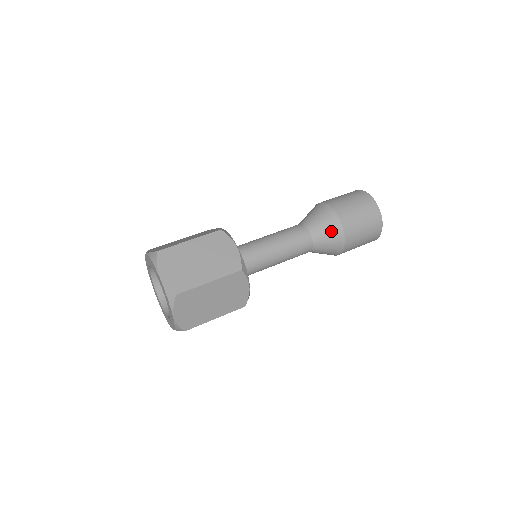
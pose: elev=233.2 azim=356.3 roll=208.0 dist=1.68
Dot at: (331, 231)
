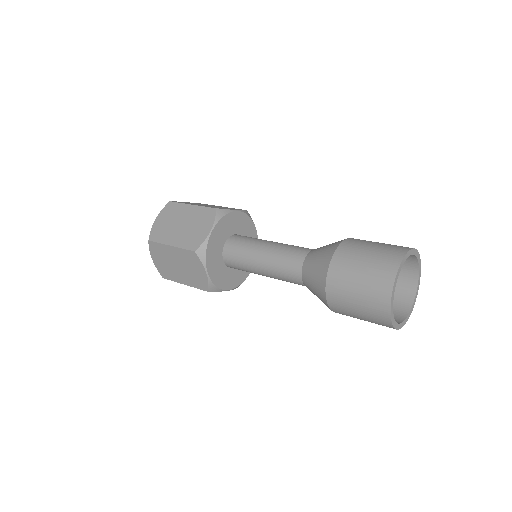
Dot at: occluded
